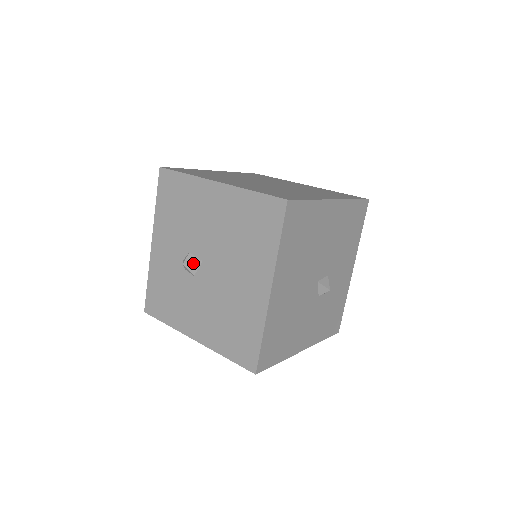
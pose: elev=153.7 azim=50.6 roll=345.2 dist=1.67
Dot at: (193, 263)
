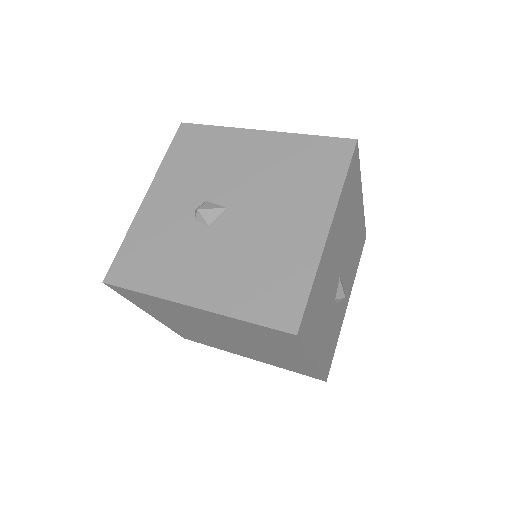
Dot at: (213, 209)
